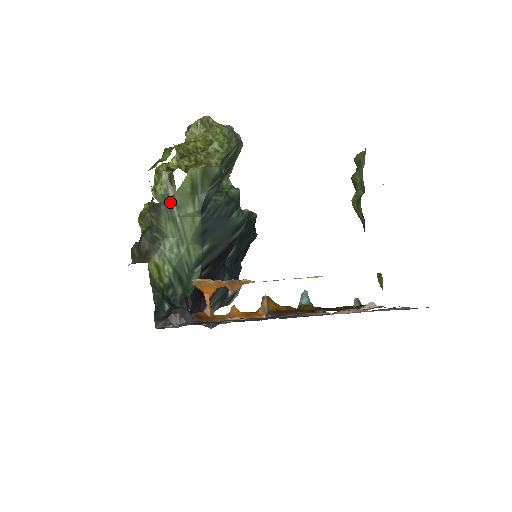
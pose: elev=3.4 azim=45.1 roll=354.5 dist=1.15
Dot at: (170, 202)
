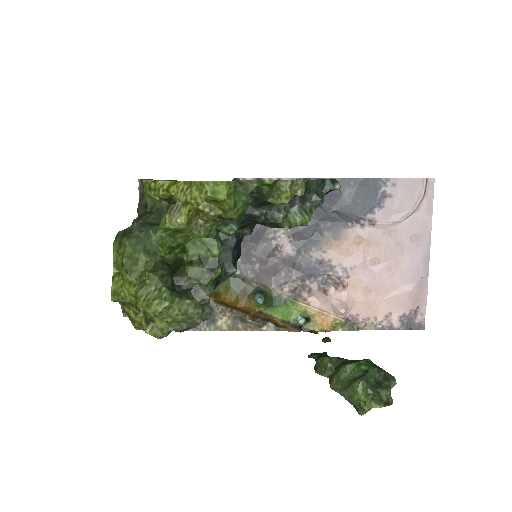
Dot at: occluded
